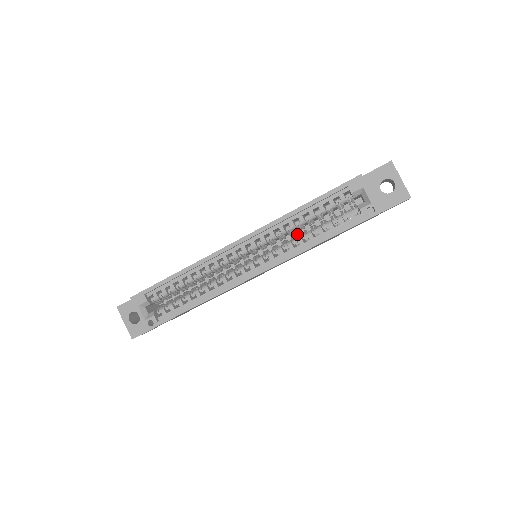
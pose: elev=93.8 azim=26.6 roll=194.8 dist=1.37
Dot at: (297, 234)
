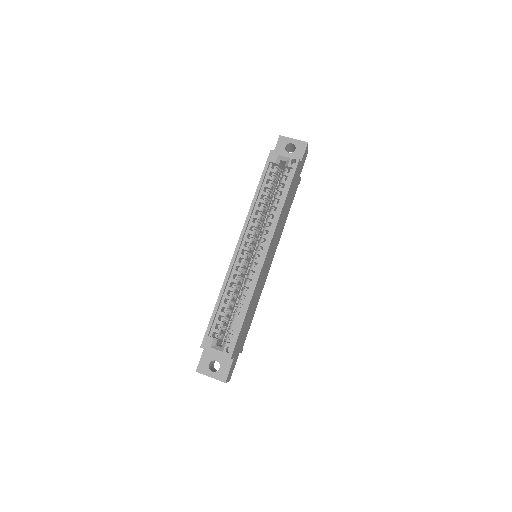
Dot at: occluded
